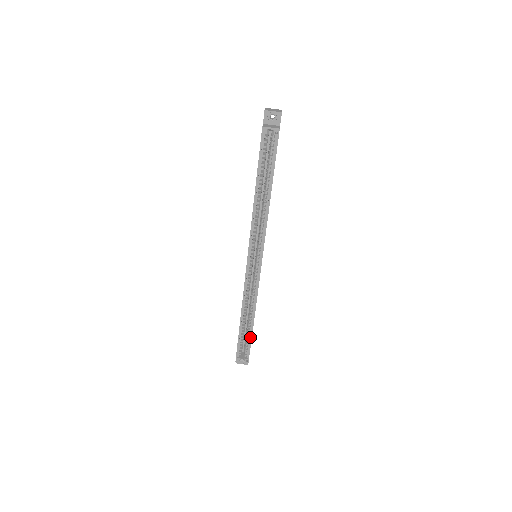
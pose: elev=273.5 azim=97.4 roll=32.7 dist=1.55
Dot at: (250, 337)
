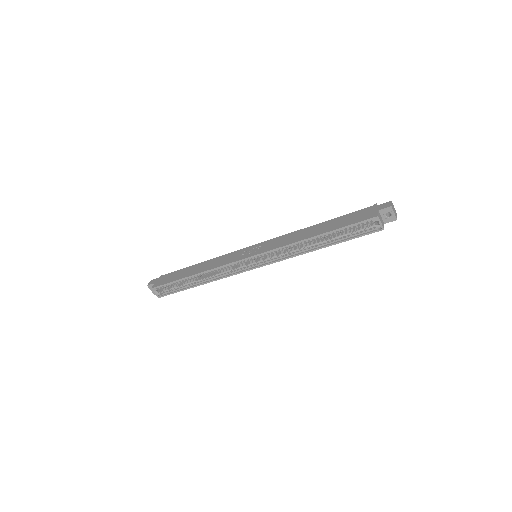
Dot at: (183, 289)
